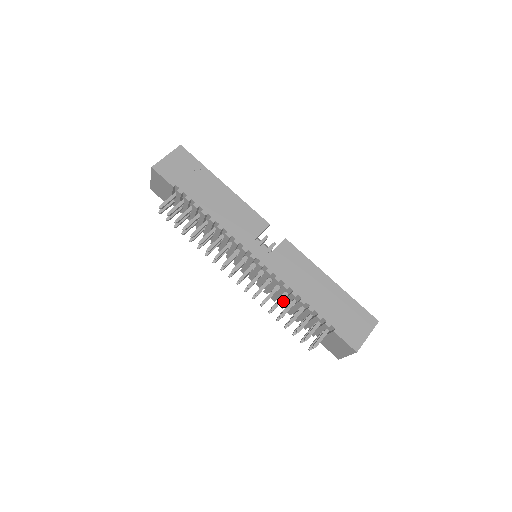
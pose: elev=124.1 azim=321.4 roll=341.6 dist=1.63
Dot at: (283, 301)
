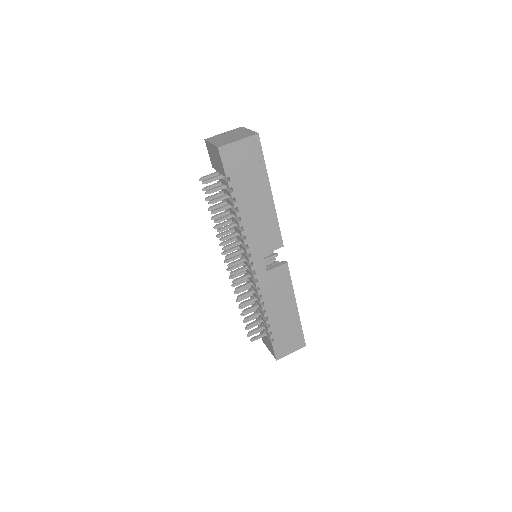
Dot at: (253, 296)
